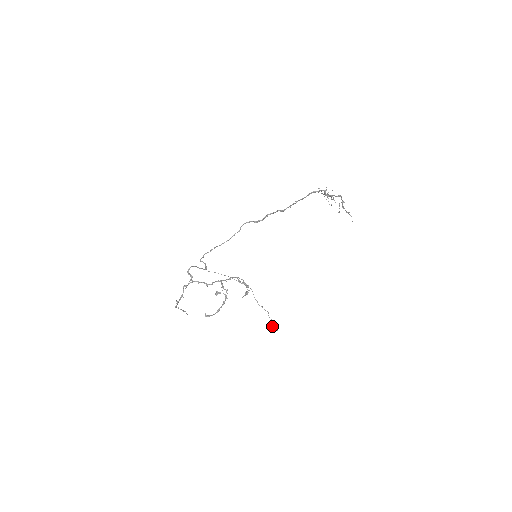
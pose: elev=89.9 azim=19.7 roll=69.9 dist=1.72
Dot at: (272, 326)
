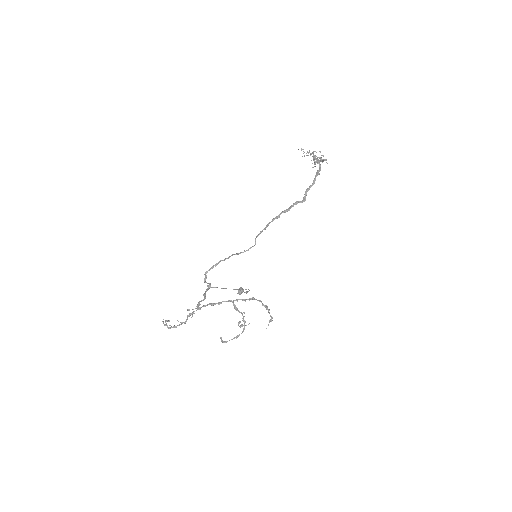
Dot at: (240, 293)
